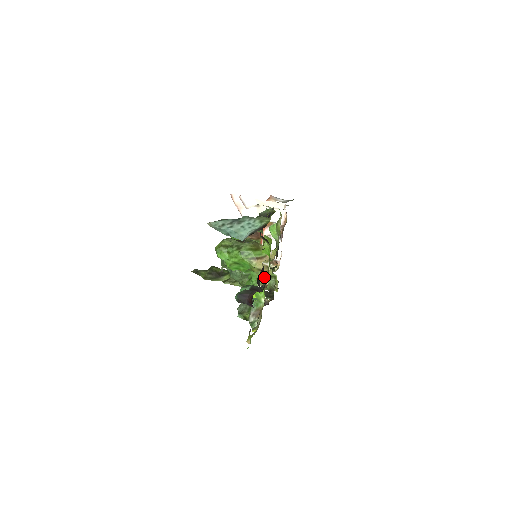
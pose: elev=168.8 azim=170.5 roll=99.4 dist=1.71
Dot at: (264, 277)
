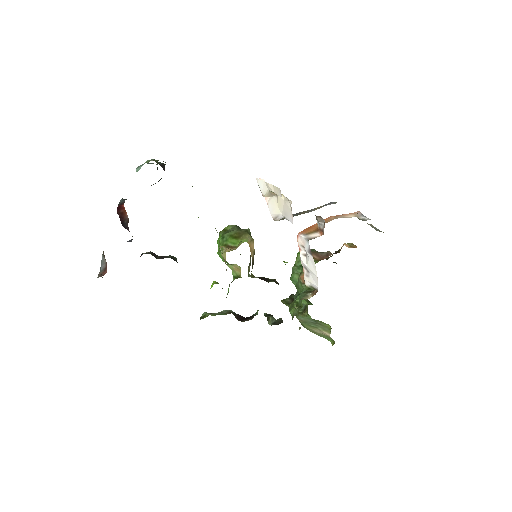
Dot at: (238, 277)
